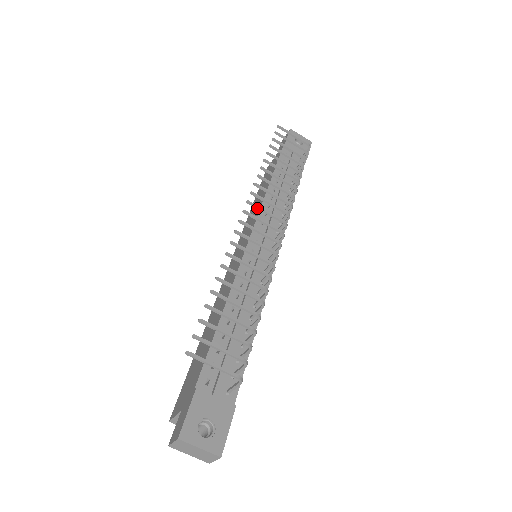
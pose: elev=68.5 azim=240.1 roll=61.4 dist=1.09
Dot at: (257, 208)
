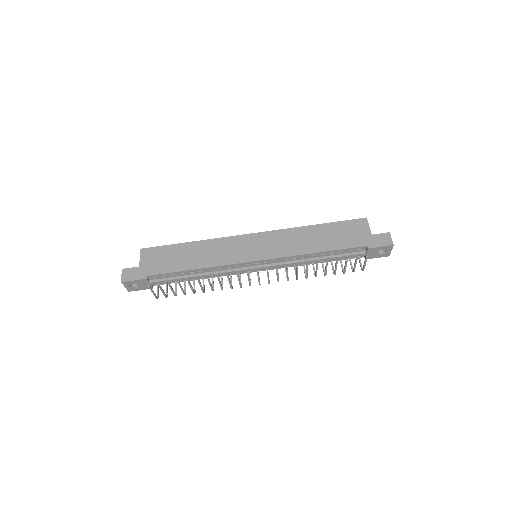
Dot at: (267, 273)
